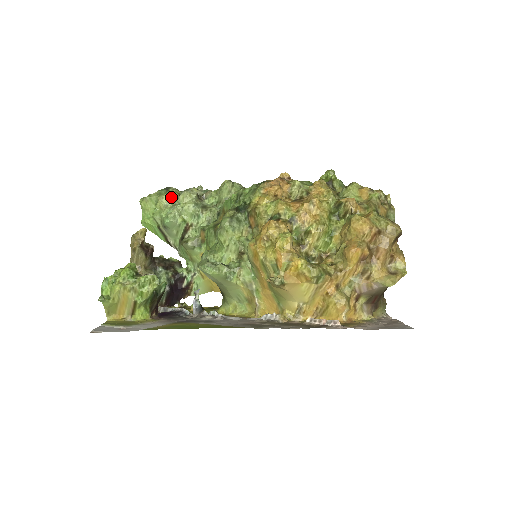
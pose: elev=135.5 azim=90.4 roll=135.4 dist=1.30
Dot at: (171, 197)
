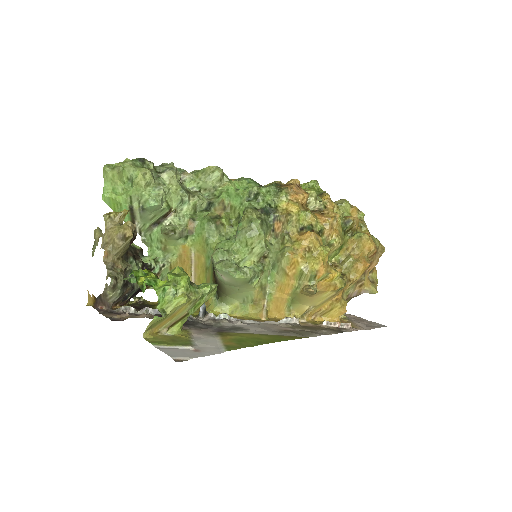
Dot at: (152, 173)
